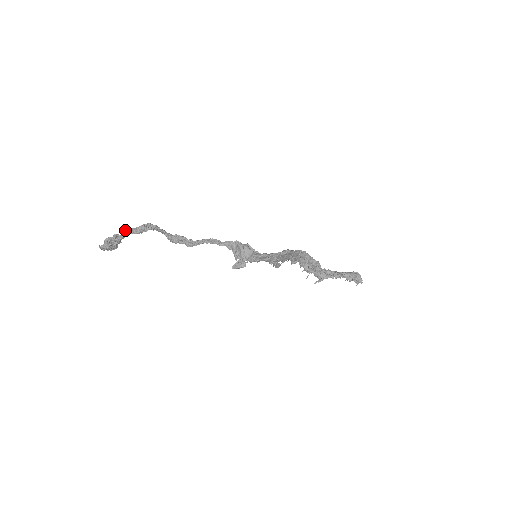
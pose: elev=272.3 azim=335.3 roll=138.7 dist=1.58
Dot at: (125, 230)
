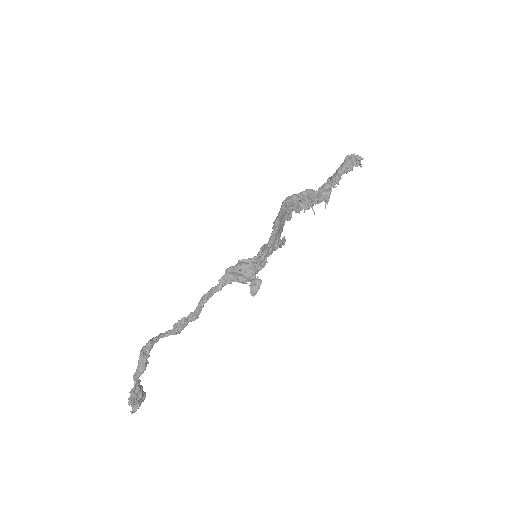
Dot at: (133, 379)
